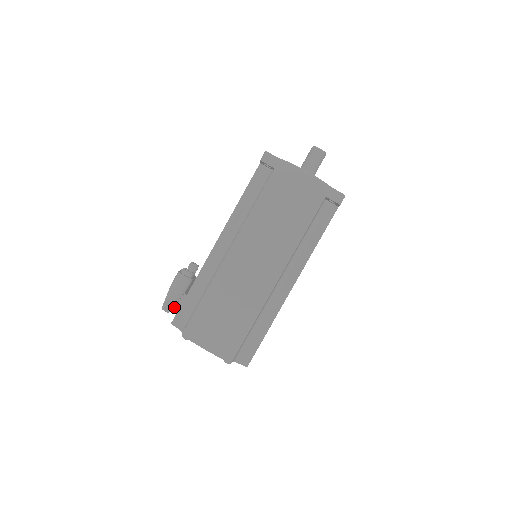
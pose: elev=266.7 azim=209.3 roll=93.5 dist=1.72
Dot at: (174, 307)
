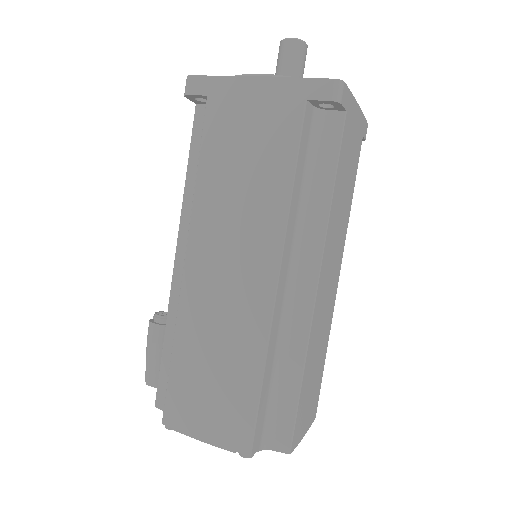
Dot at: occluded
